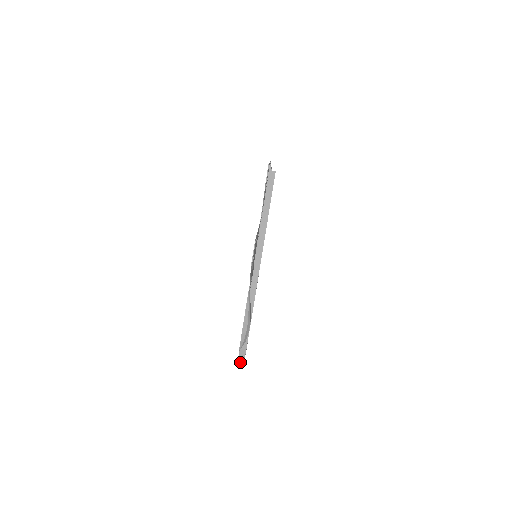
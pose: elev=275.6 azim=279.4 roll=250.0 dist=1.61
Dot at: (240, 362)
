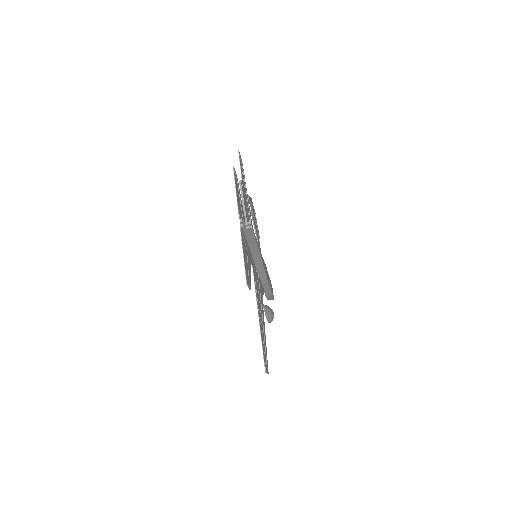
Dot at: occluded
